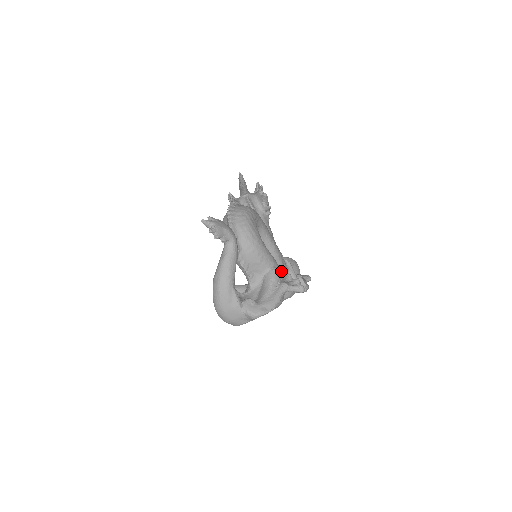
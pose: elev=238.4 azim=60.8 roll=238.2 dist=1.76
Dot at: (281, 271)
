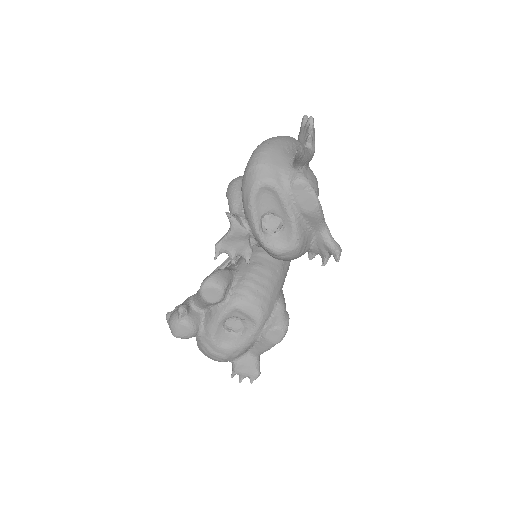
Dot at: (282, 275)
